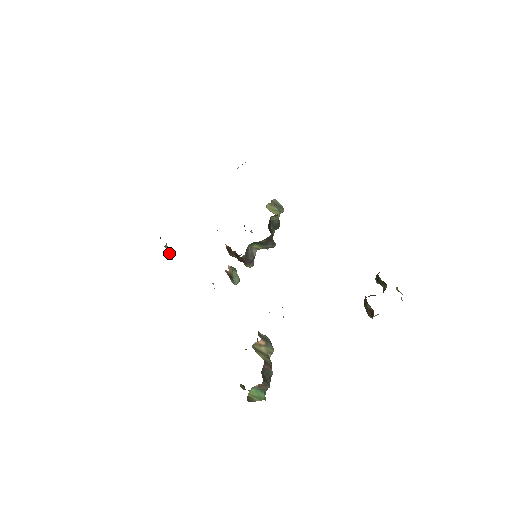
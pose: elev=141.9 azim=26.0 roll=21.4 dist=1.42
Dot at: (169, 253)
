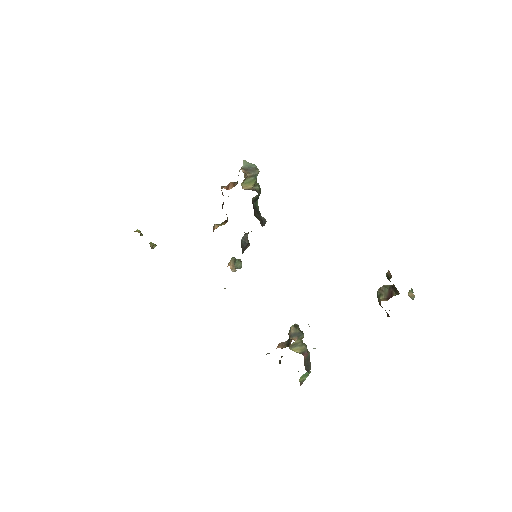
Dot at: (152, 248)
